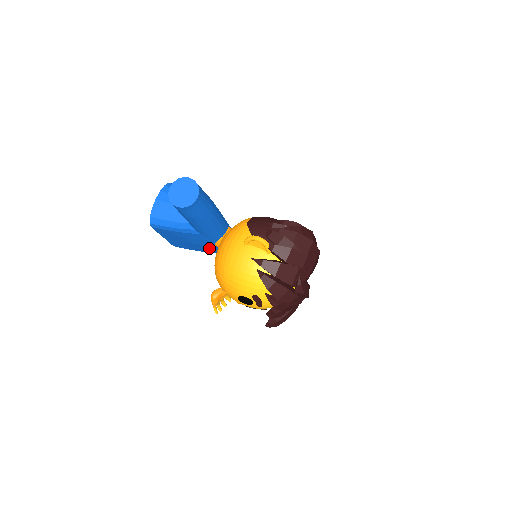
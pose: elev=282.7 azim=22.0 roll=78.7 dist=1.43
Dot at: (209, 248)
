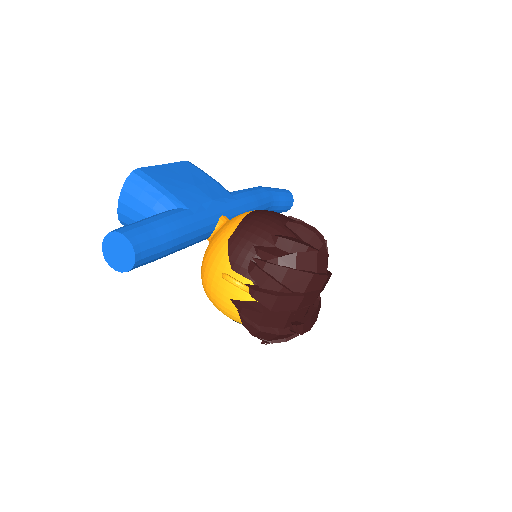
Dot at: occluded
